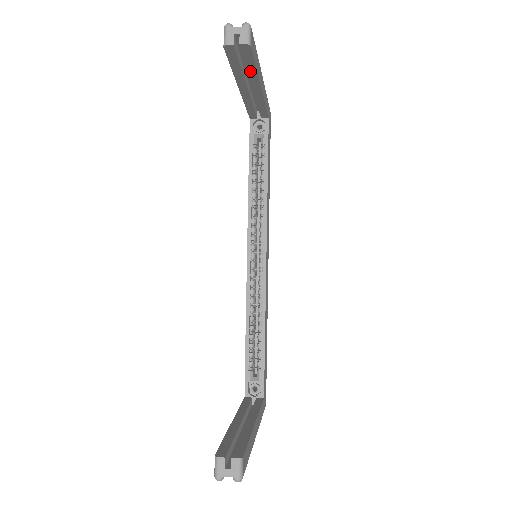
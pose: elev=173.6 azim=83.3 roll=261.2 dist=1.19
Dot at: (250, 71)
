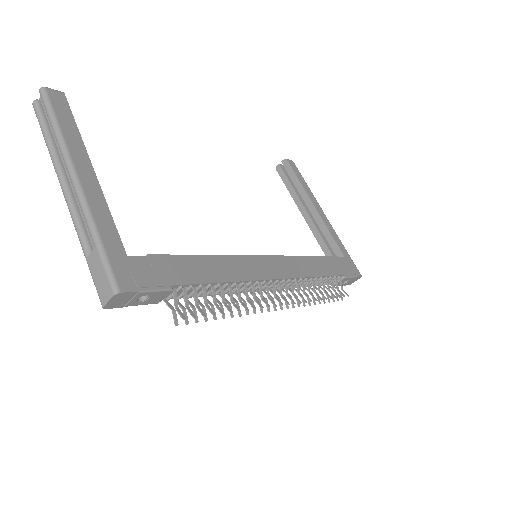
Dot at: (298, 187)
